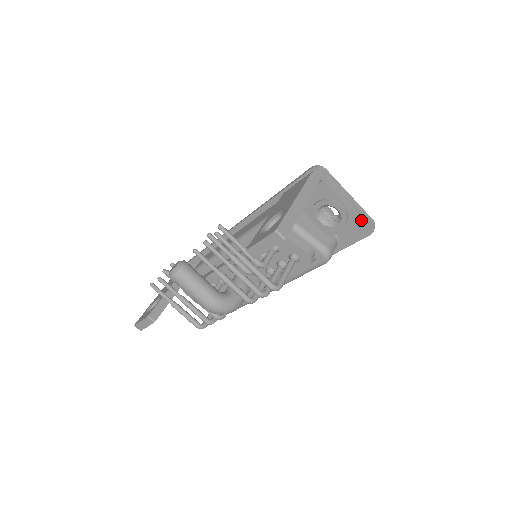
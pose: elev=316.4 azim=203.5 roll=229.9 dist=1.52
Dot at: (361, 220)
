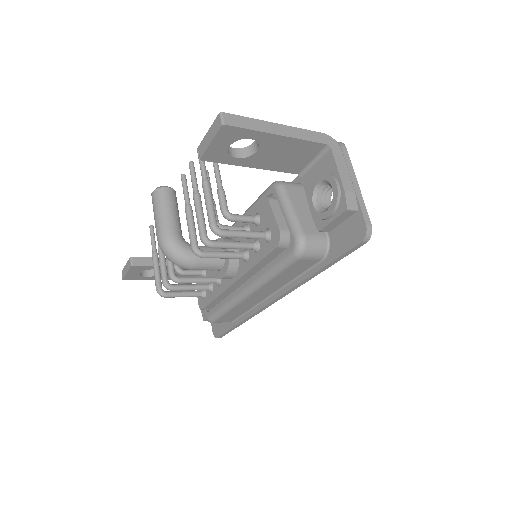
Dot at: (357, 218)
